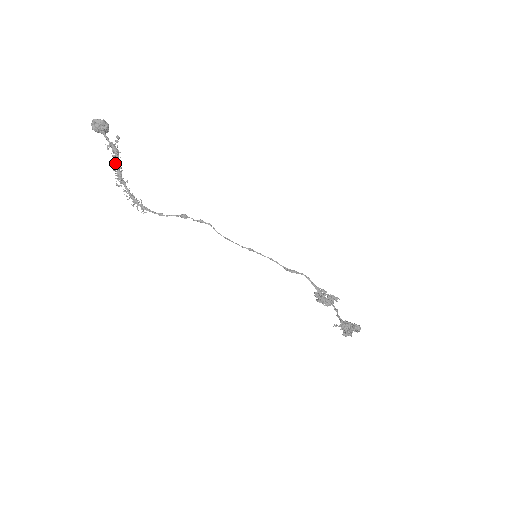
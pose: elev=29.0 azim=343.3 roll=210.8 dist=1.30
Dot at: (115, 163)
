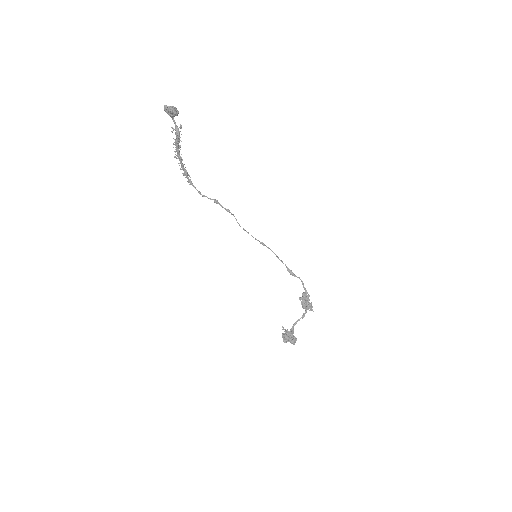
Dot at: (175, 144)
